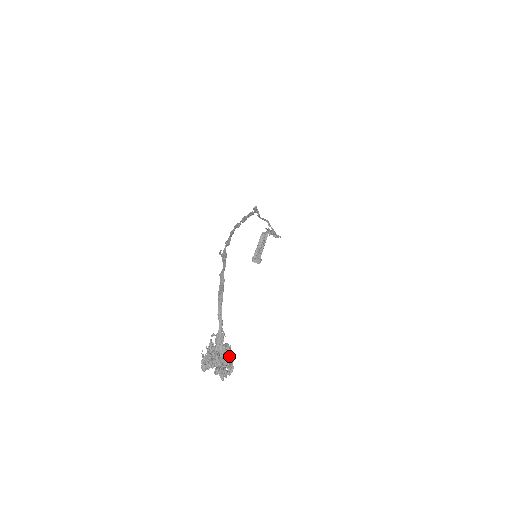
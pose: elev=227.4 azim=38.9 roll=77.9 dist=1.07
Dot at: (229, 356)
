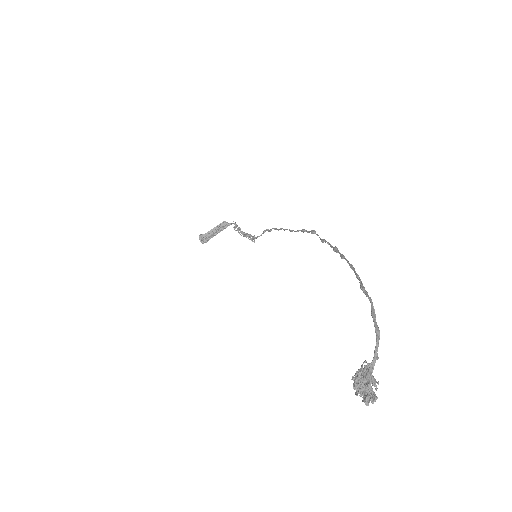
Dot at: (370, 385)
